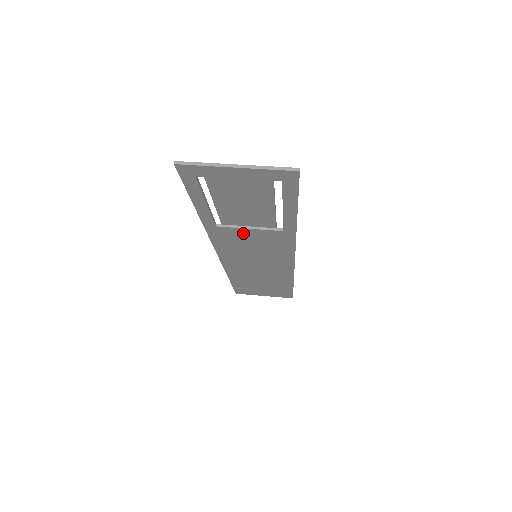
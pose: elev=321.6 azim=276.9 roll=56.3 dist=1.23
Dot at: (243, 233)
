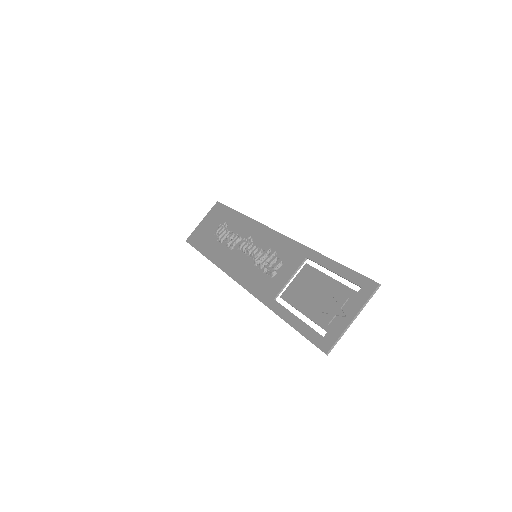
Dot at: (281, 280)
